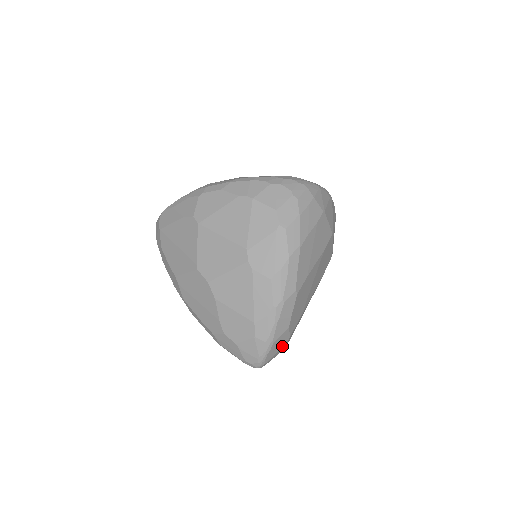
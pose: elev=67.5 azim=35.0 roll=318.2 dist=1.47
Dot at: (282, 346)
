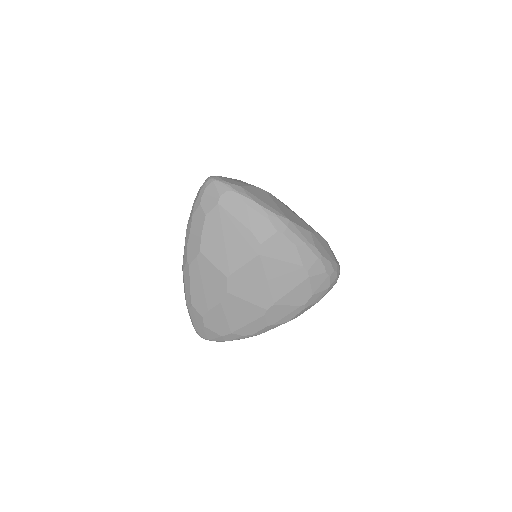
Dot at: occluded
